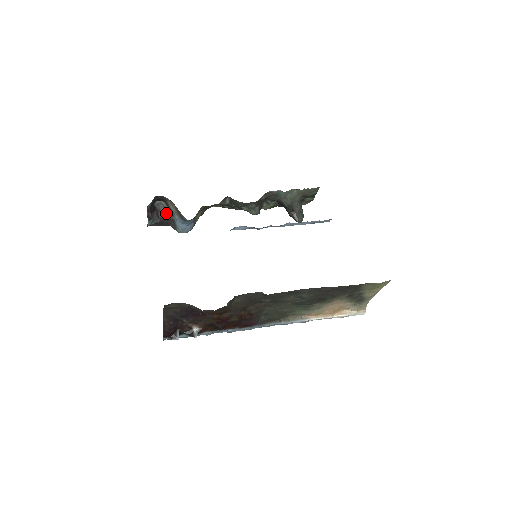
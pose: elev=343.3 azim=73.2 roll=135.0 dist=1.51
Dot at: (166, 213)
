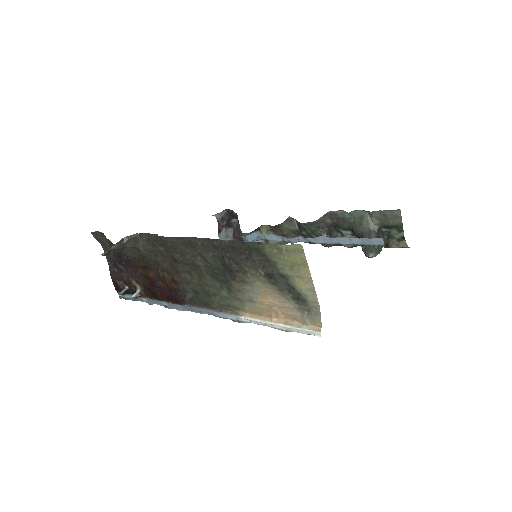
Dot at: (239, 231)
